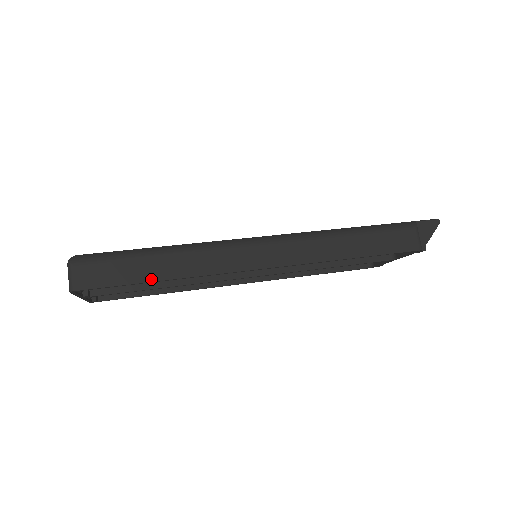
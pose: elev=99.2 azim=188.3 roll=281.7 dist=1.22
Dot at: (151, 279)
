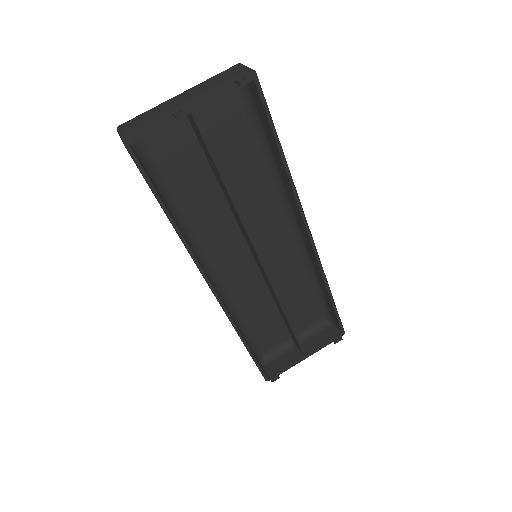
Dot at: (280, 144)
